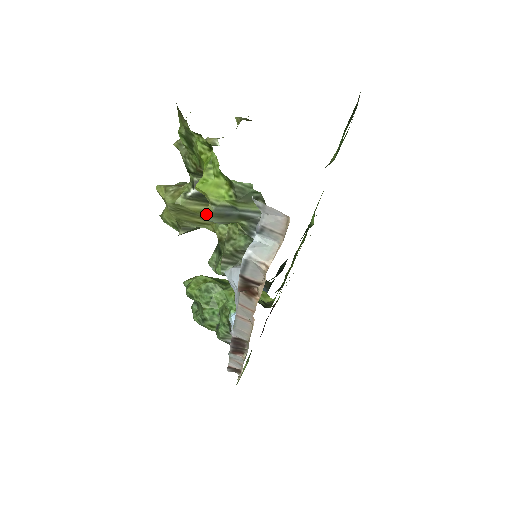
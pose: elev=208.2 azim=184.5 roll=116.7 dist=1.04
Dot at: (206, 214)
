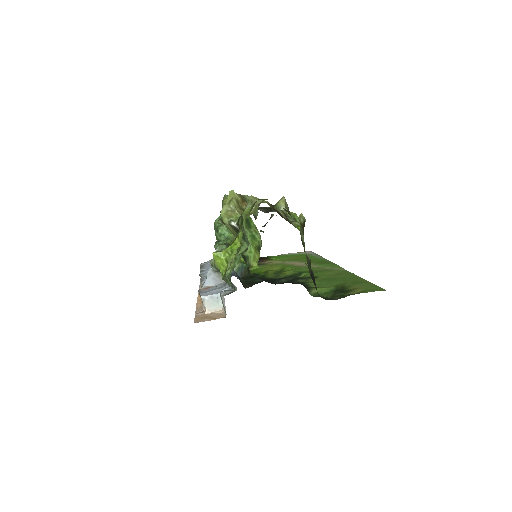
Dot at: (234, 235)
